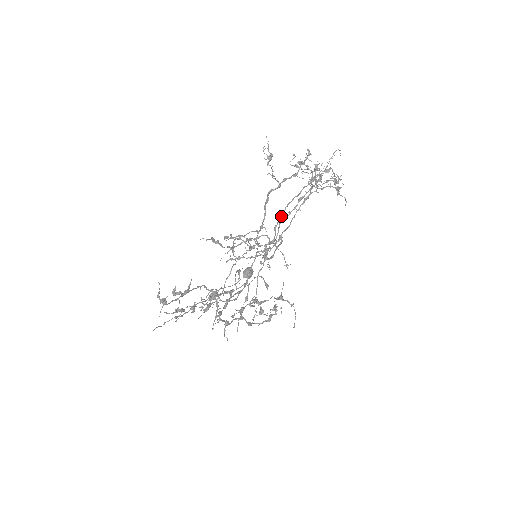
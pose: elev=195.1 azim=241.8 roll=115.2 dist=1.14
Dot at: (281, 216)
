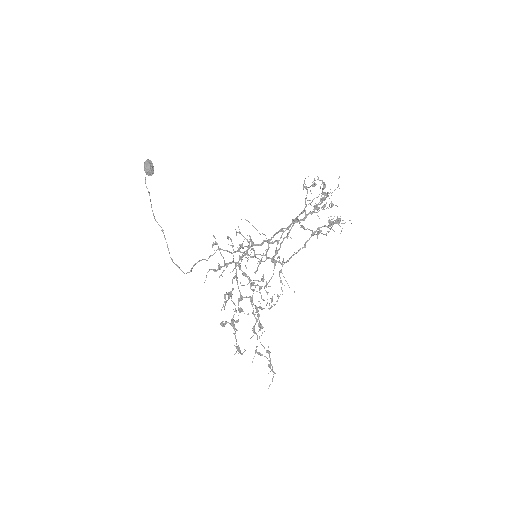
Dot at: (288, 236)
